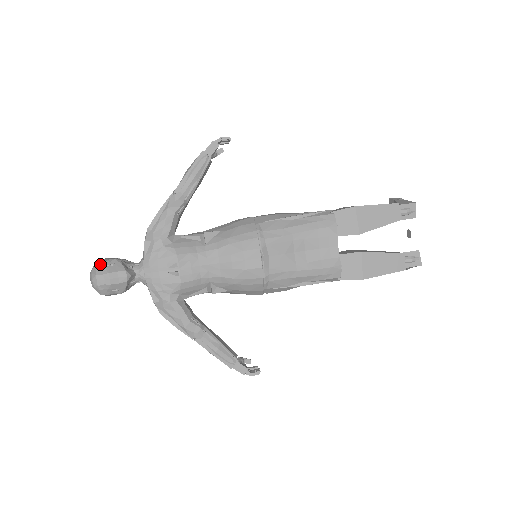
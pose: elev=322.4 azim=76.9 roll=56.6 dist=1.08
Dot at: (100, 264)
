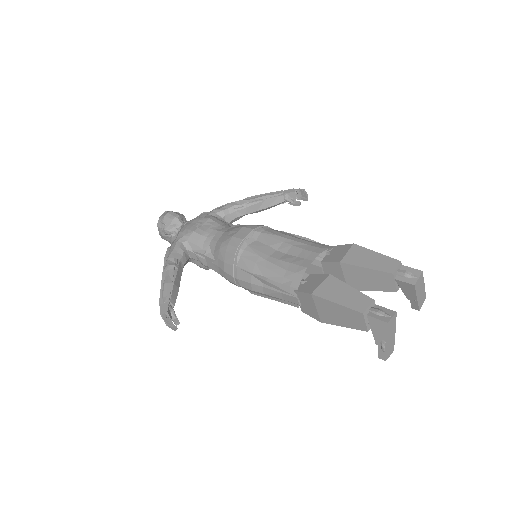
Dot at: occluded
